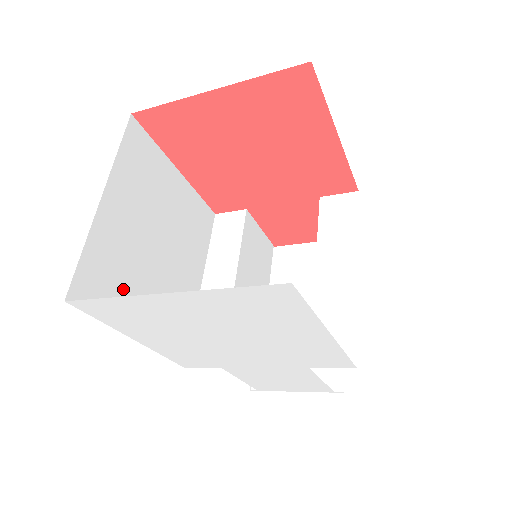
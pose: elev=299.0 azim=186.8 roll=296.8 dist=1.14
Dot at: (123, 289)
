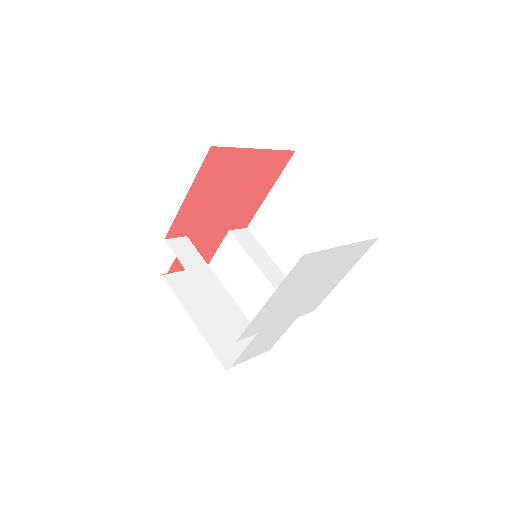
Dot at: occluded
